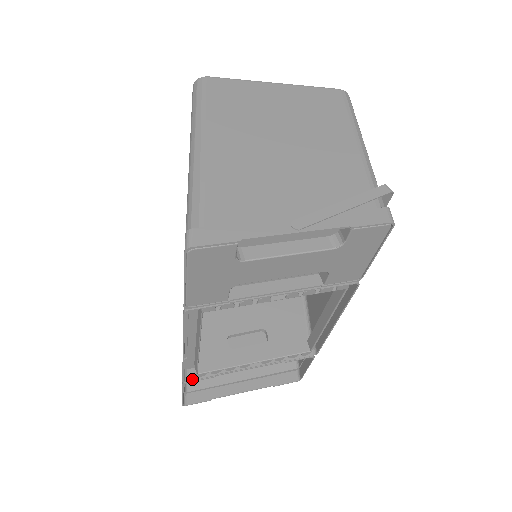
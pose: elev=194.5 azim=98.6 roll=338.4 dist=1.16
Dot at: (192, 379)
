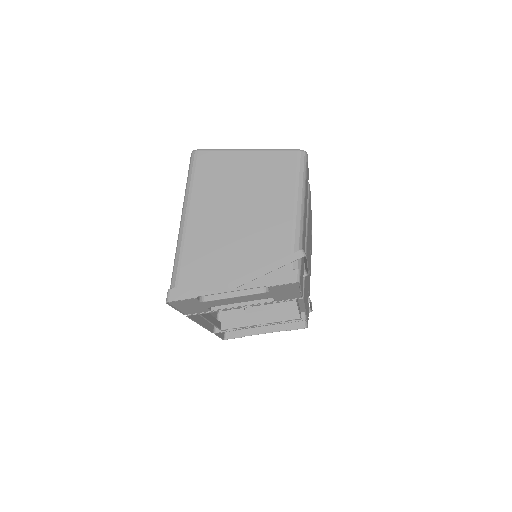
Dot at: (219, 332)
